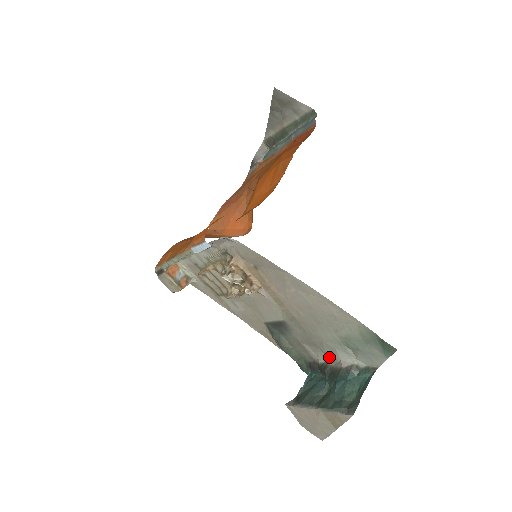
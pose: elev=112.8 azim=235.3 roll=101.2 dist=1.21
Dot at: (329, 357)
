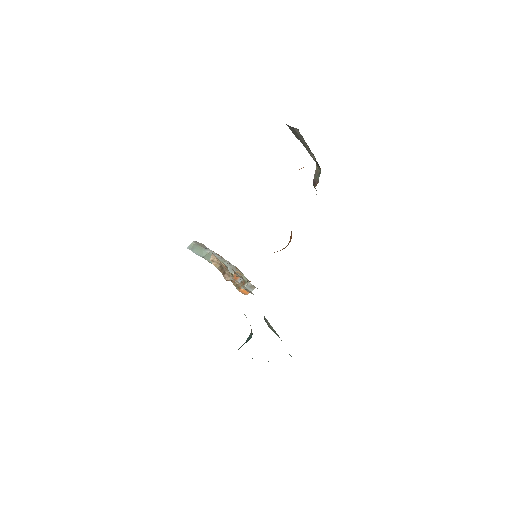
Dot at: occluded
